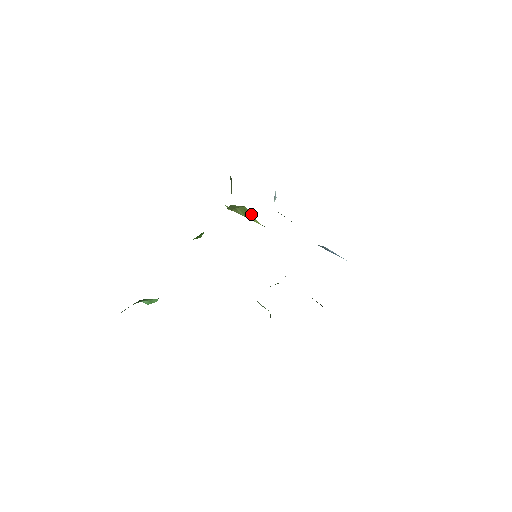
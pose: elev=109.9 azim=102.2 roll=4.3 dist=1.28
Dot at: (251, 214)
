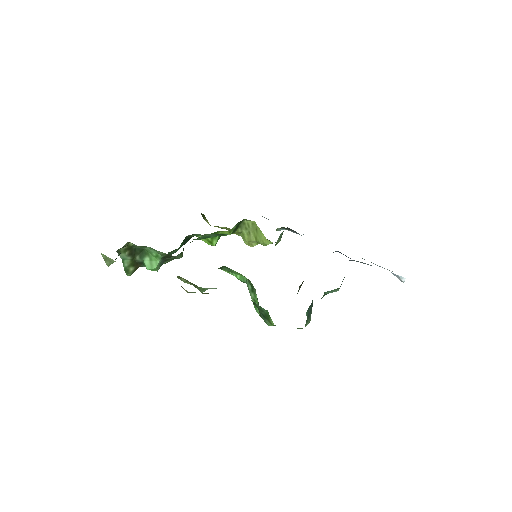
Dot at: (260, 231)
